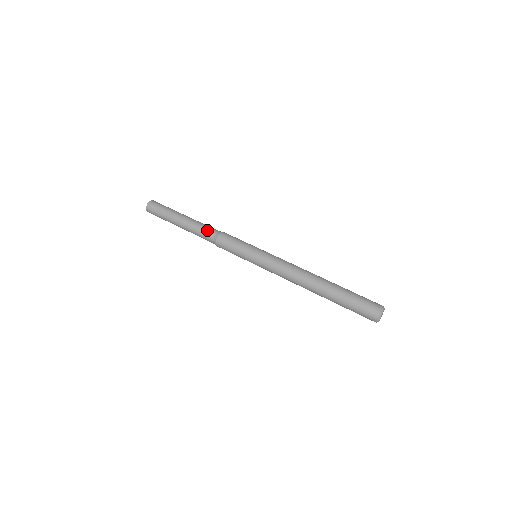
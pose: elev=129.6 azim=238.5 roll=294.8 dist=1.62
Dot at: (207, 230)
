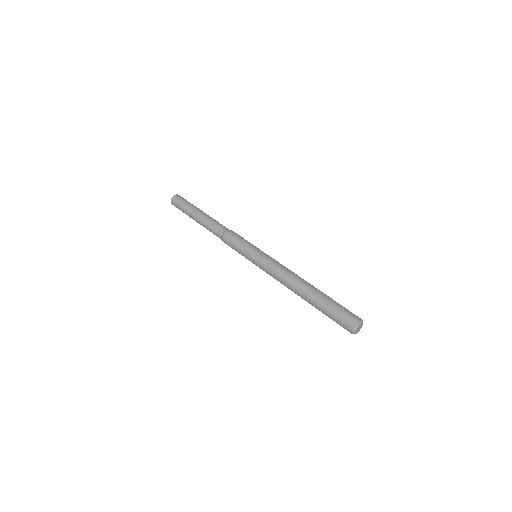
Dot at: (217, 226)
